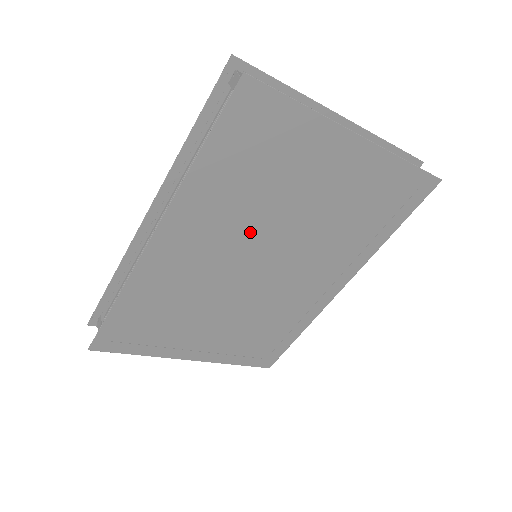
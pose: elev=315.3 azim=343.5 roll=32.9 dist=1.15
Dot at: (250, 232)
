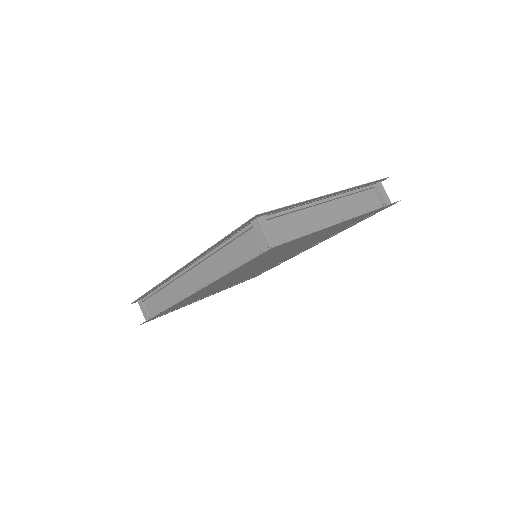
Dot at: occluded
